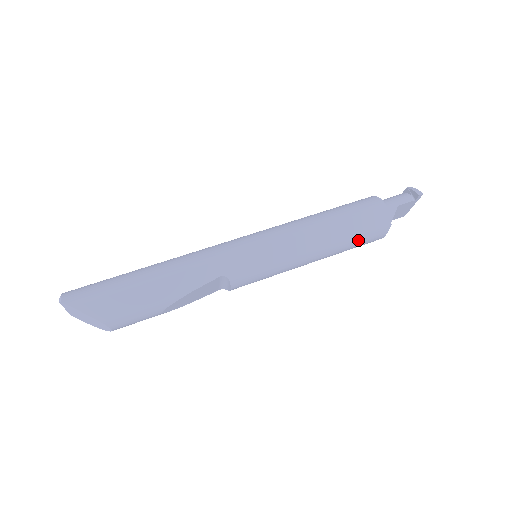
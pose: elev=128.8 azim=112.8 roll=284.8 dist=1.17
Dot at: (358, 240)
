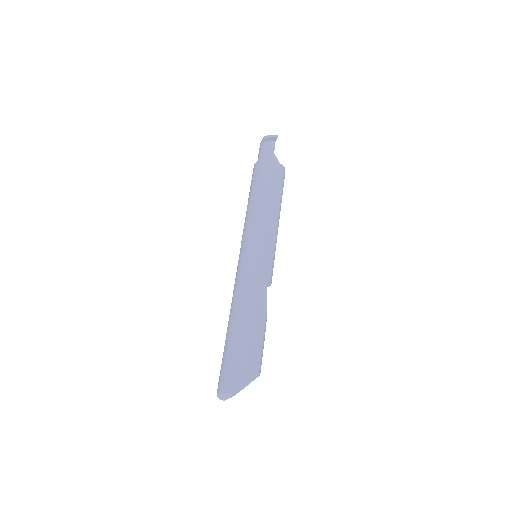
Dot at: (282, 192)
